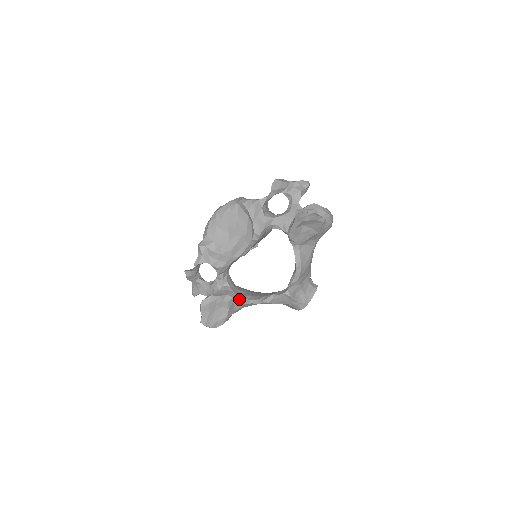
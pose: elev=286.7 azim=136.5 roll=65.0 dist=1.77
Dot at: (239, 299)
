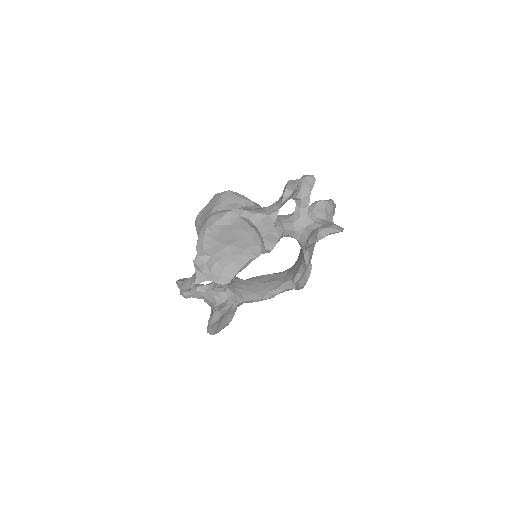
Dot at: (244, 302)
